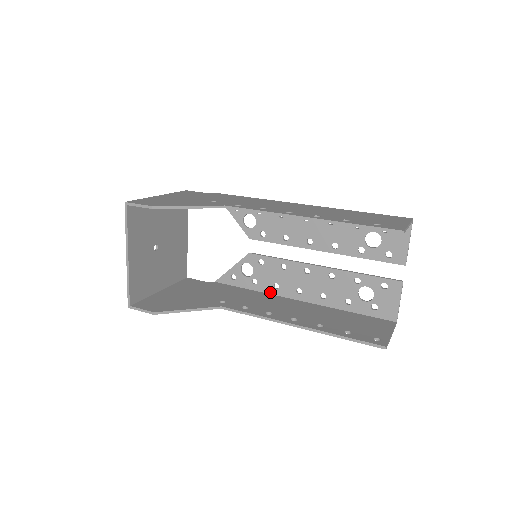
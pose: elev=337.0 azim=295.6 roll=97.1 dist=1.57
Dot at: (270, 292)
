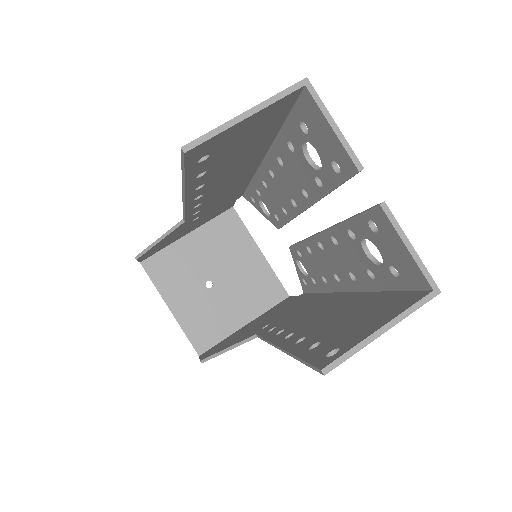
Dot at: (327, 290)
